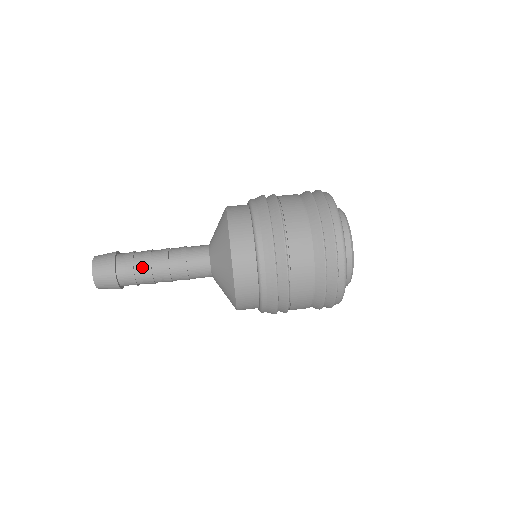
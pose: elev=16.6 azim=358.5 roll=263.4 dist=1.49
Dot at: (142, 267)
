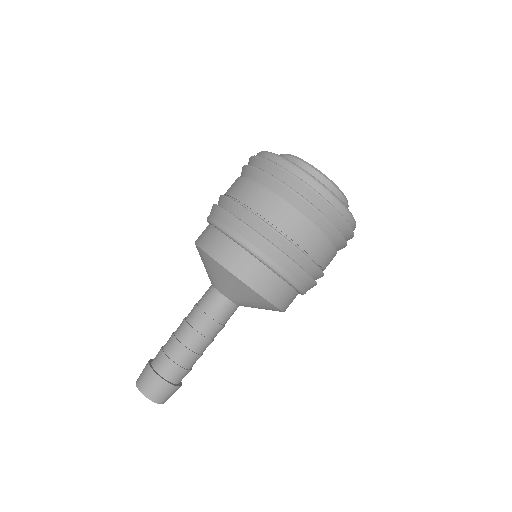
Dot at: (169, 343)
